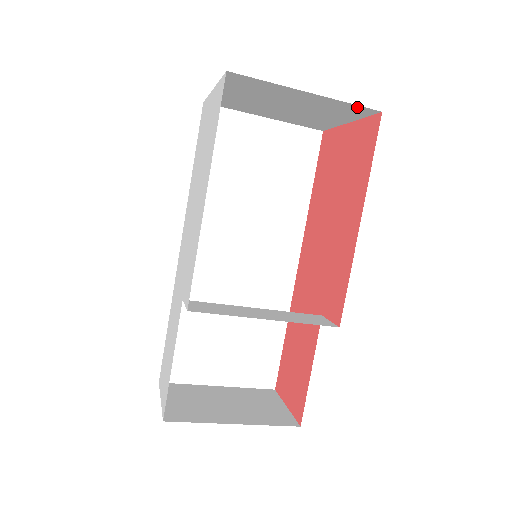
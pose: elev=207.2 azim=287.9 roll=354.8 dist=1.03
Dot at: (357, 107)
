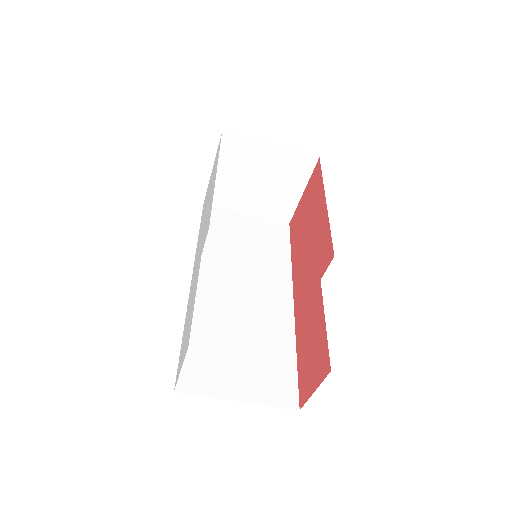
Dot at: (303, 157)
